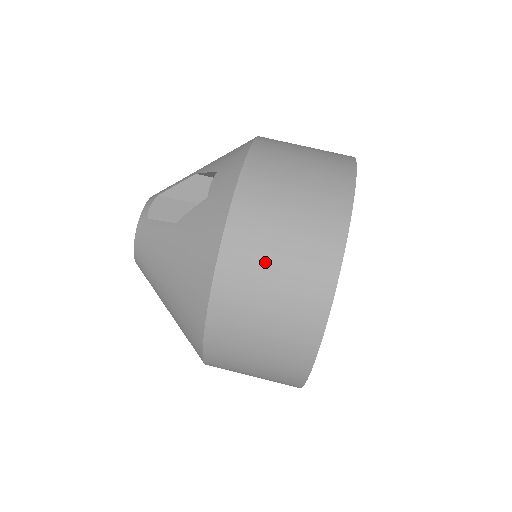
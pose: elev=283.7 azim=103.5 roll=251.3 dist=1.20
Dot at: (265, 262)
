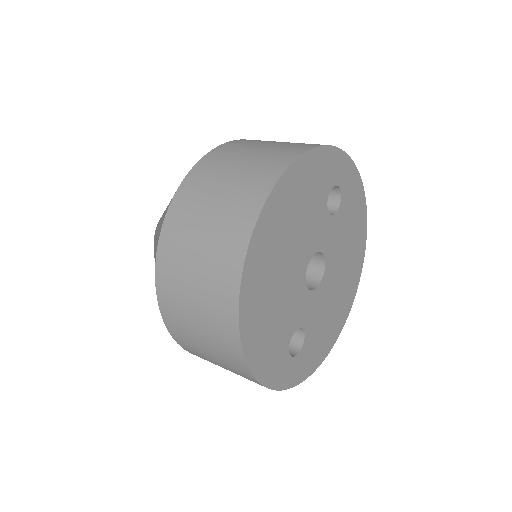
Dot at: (258, 144)
